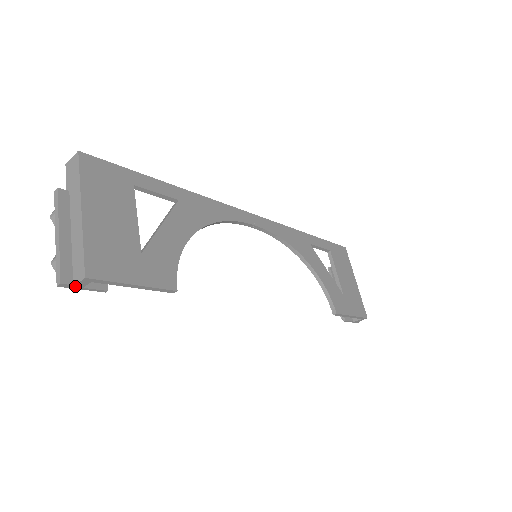
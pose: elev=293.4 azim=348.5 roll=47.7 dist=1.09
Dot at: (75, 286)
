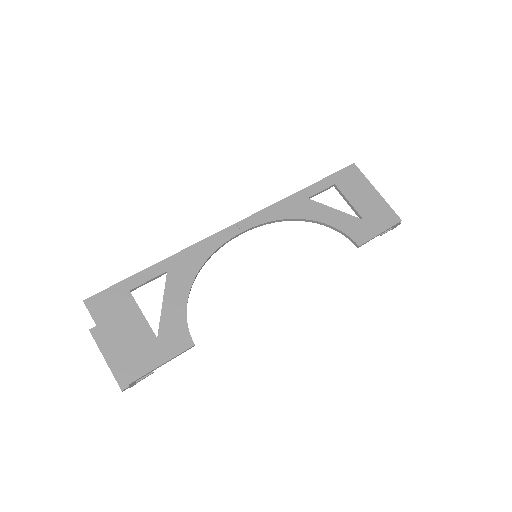
Dot at: (131, 386)
